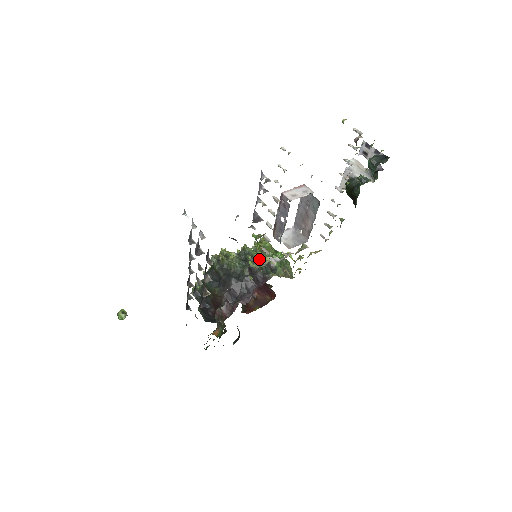
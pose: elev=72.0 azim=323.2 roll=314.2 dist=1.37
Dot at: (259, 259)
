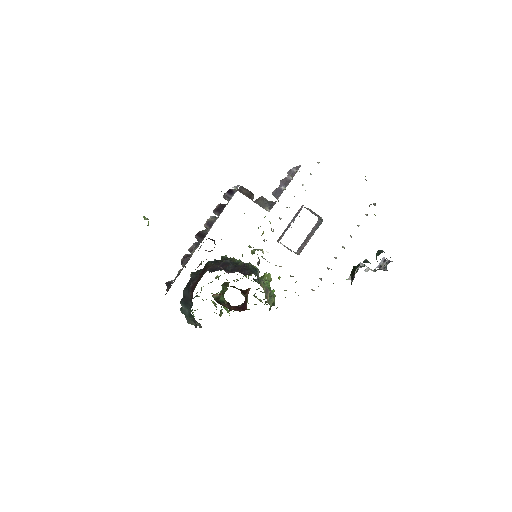
Dot at: (257, 250)
